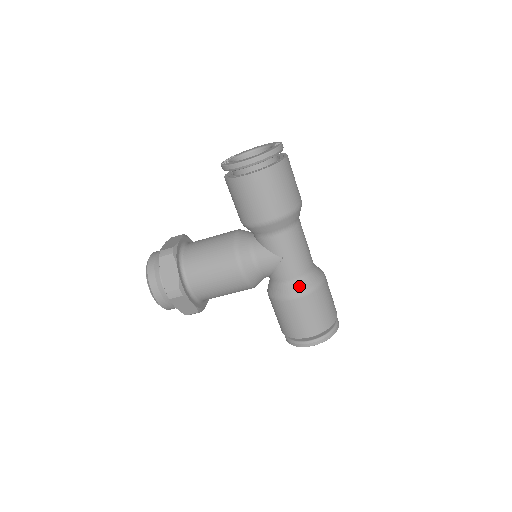
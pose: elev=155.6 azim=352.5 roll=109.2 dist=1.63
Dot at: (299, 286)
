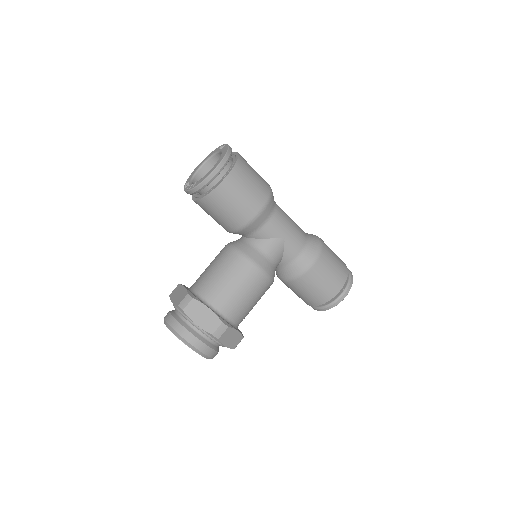
Dot at: (310, 252)
